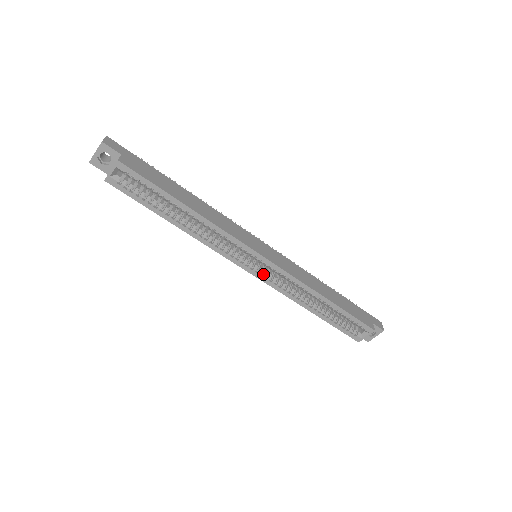
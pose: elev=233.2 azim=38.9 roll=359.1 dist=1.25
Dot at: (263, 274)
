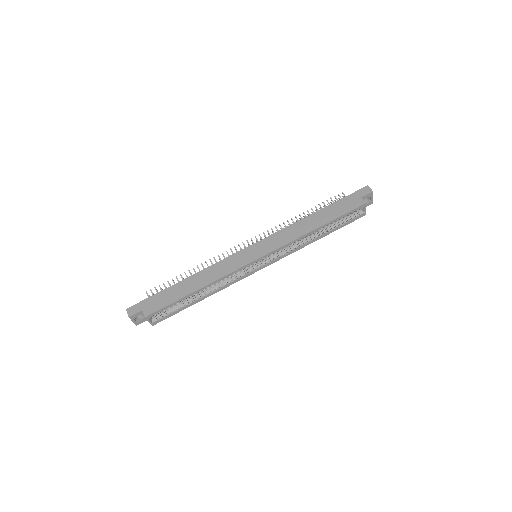
Dot at: (270, 261)
